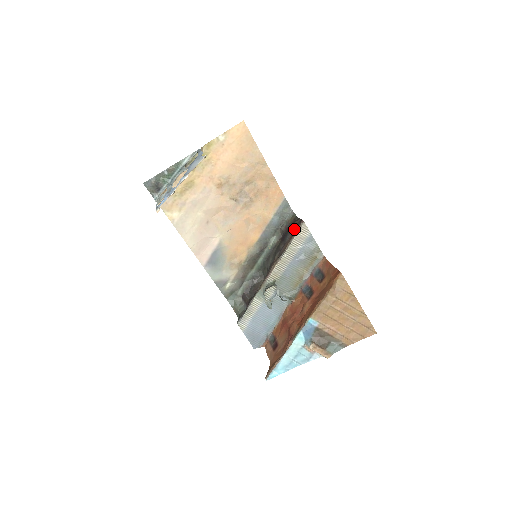
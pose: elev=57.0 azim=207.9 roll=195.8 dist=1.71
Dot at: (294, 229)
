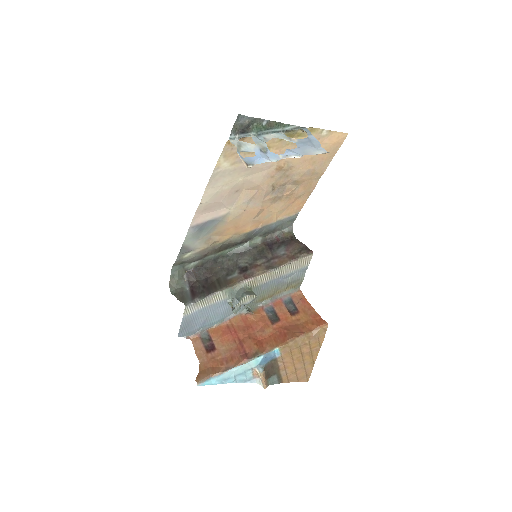
Dot at: (297, 251)
